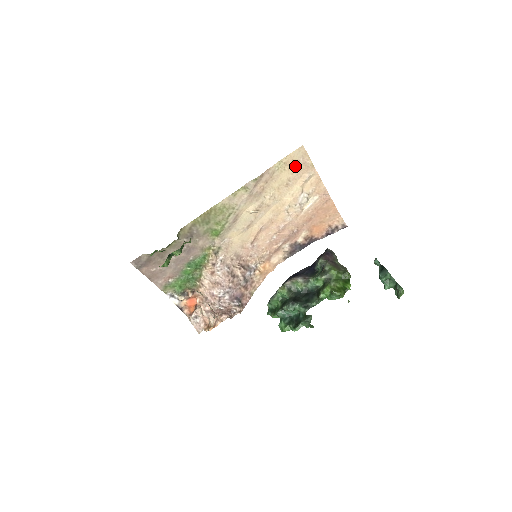
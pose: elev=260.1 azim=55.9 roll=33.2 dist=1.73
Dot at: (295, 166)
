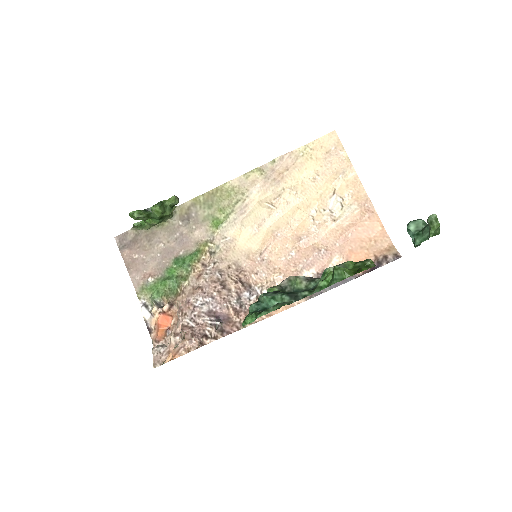
Dot at: (325, 156)
